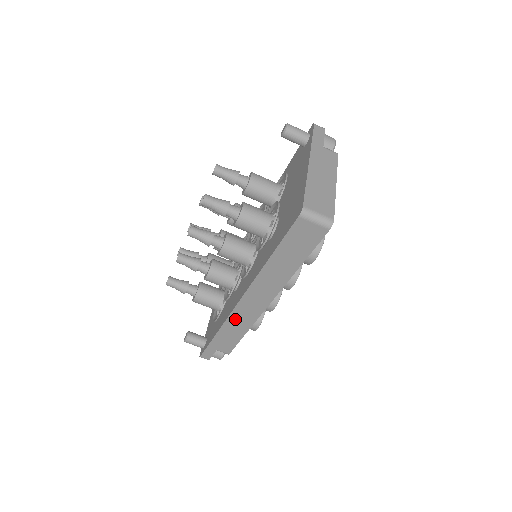
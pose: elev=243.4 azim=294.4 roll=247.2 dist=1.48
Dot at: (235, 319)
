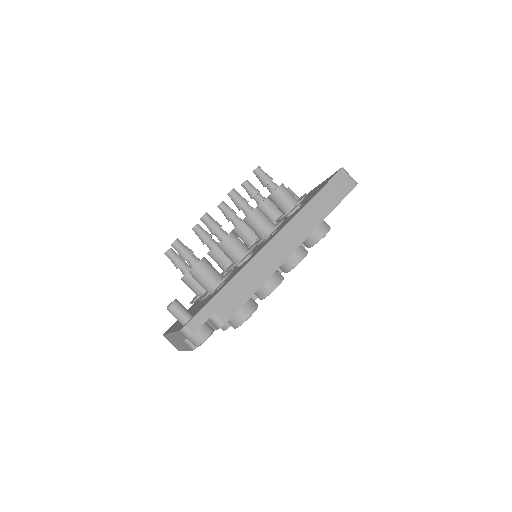
Dot at: (258, 262)
